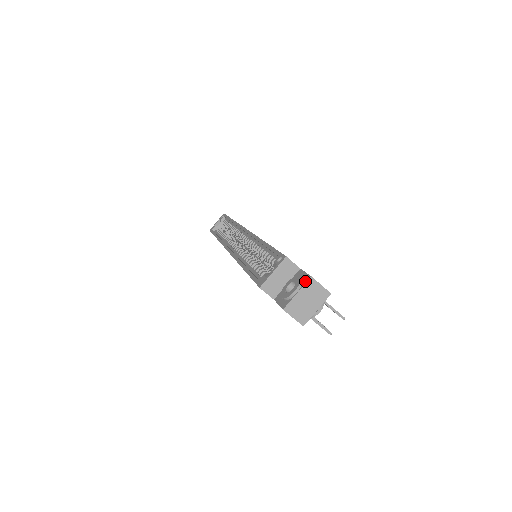
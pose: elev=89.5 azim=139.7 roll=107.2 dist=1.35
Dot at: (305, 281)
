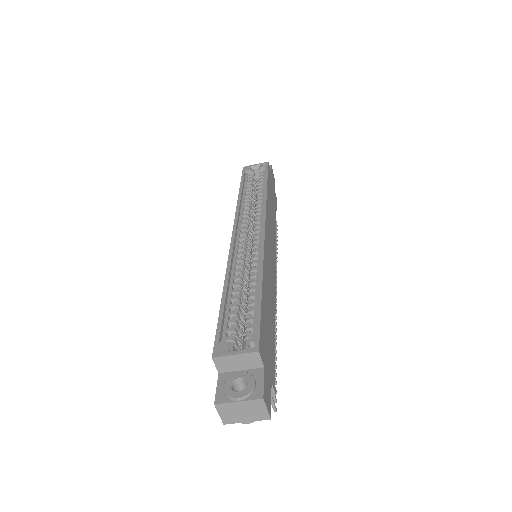
Dot at: (255, 396)
